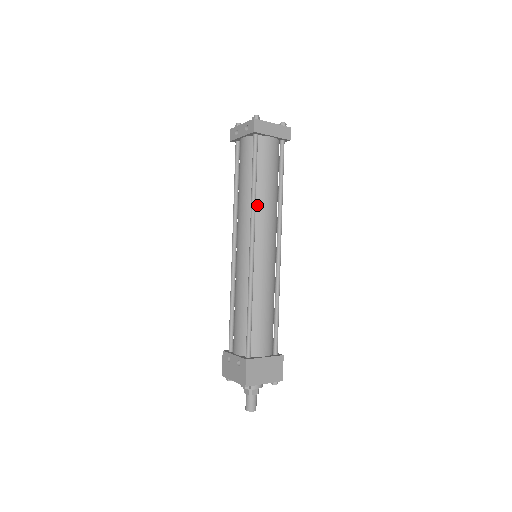
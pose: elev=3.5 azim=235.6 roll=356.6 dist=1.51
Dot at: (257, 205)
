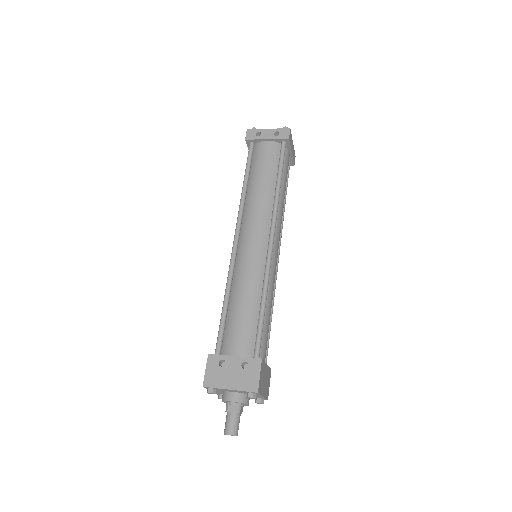
Dot at: occluded
